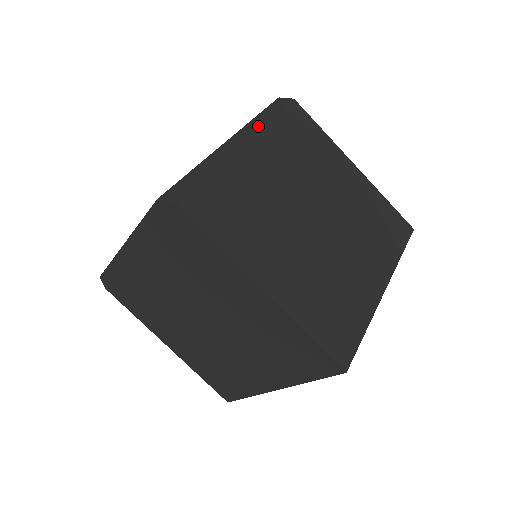
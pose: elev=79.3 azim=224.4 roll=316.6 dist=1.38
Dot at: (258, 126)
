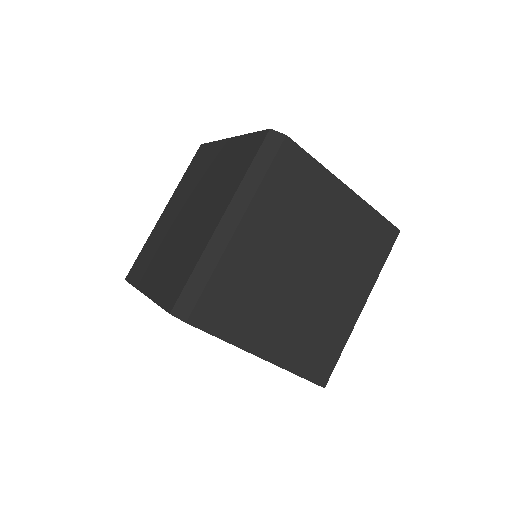
Dot at: (250, 194)
